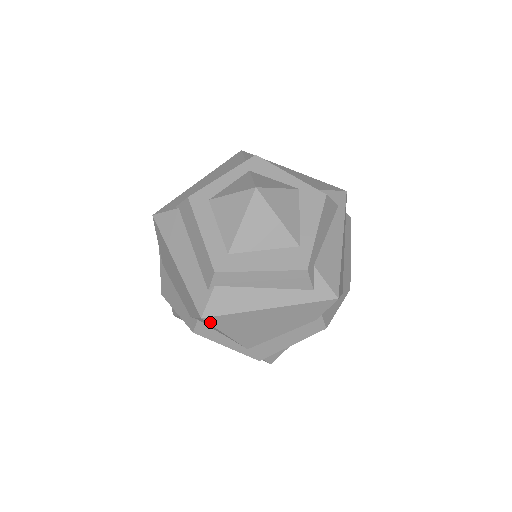
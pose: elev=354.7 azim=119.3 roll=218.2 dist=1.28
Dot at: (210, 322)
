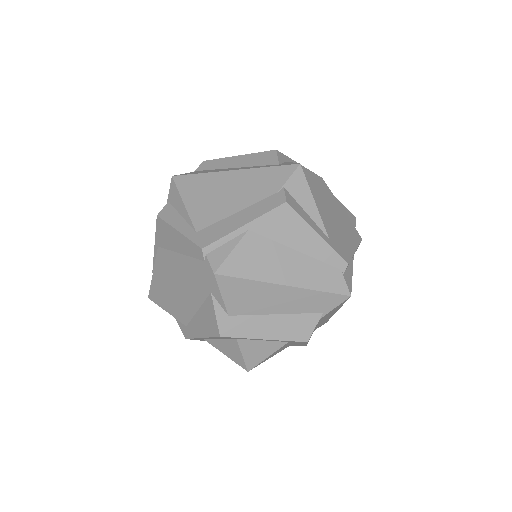
Dot at: (177, 183)
